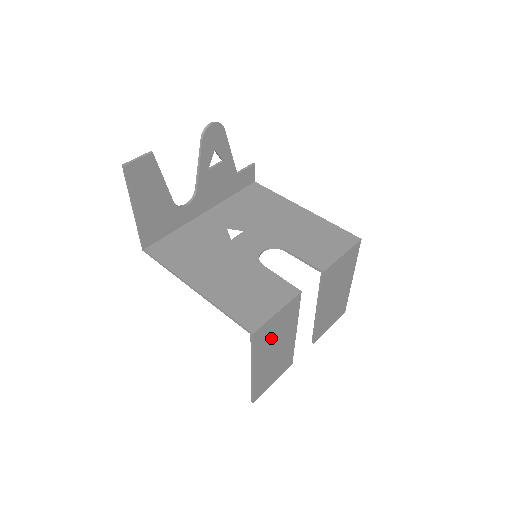
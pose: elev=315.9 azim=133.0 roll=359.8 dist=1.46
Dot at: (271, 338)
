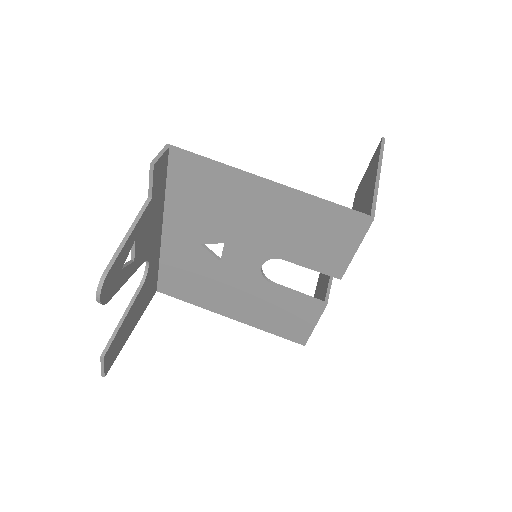
Dot at: occluded
